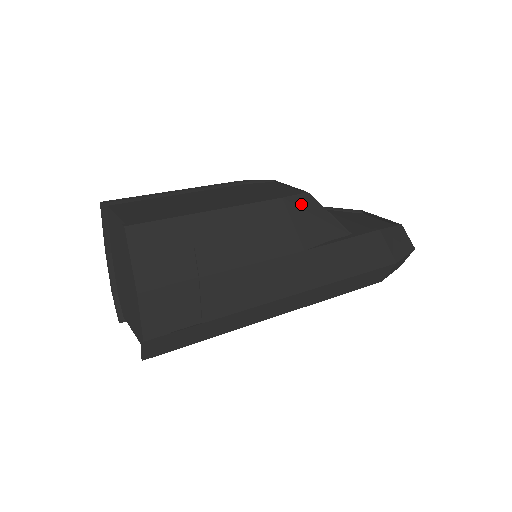
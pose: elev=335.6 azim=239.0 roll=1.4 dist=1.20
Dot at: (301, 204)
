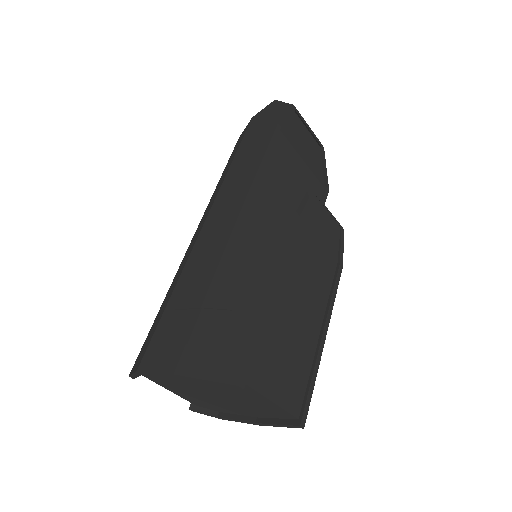
Dot at: occluded
